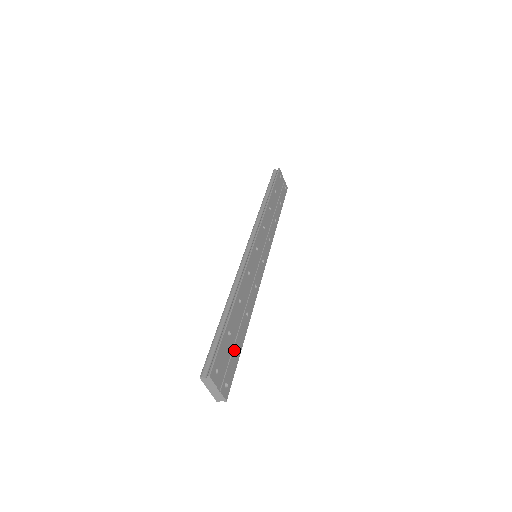
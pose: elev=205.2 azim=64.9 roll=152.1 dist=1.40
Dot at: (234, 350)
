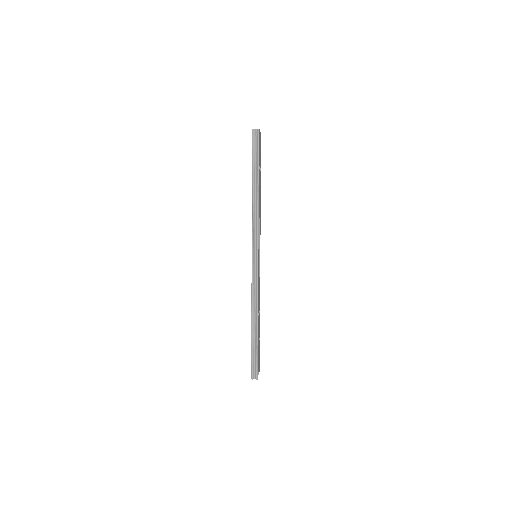
Dot at: (259, 344)
